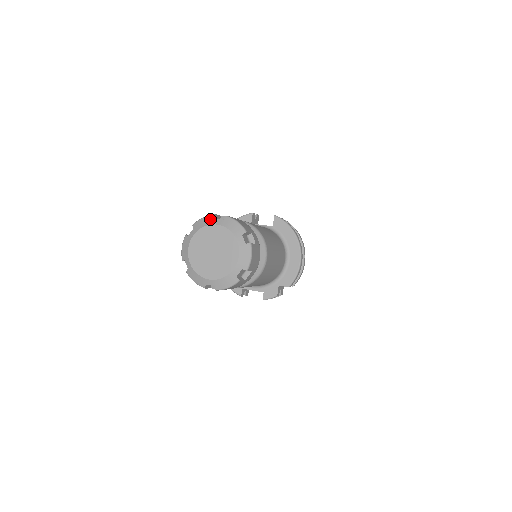
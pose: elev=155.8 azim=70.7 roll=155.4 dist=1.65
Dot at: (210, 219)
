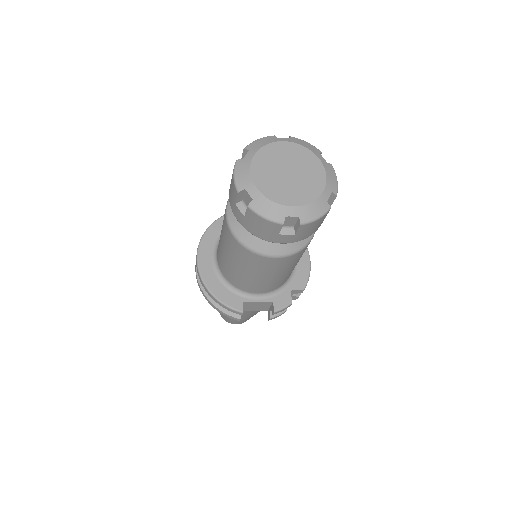
Dot at: (271, 138)
